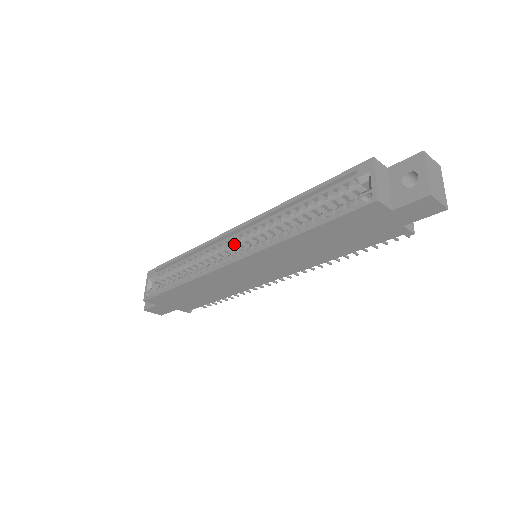
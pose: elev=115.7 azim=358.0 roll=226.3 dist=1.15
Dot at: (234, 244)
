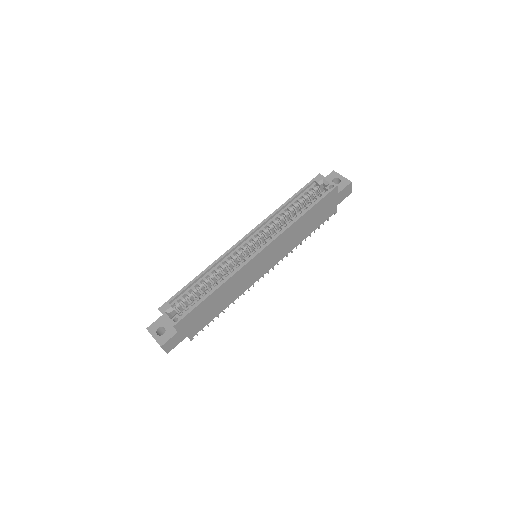
Dot at: occluded
